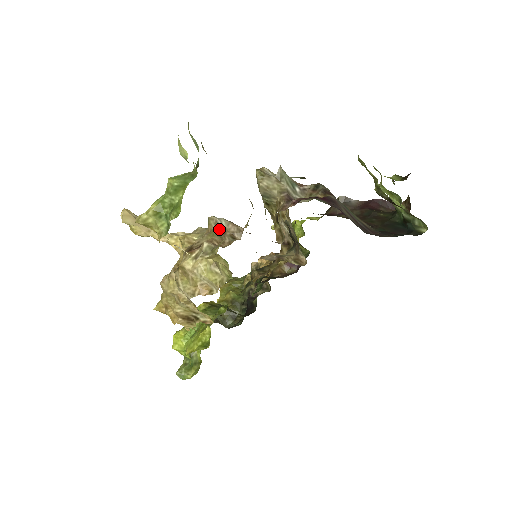
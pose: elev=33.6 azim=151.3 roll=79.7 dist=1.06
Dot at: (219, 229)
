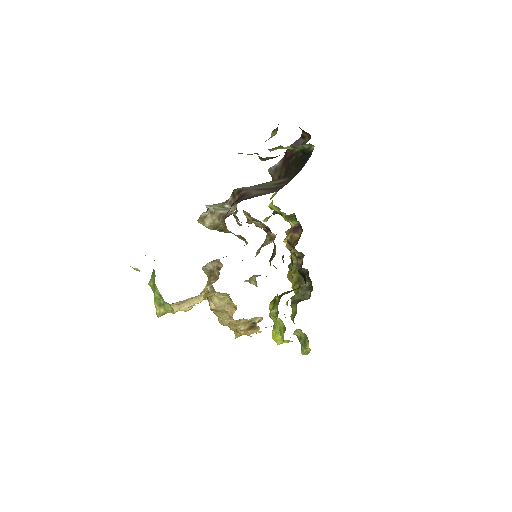
Dot at: (209, 272)
